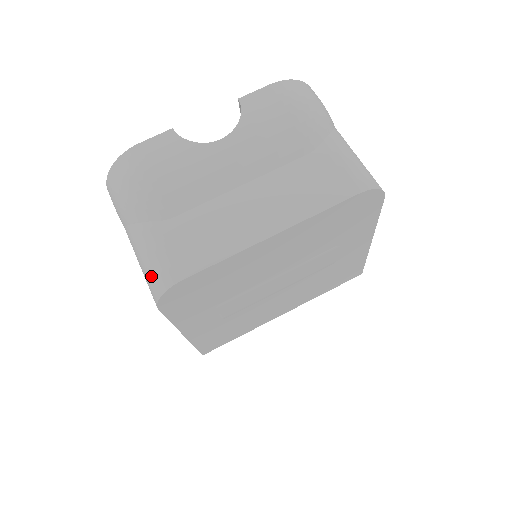
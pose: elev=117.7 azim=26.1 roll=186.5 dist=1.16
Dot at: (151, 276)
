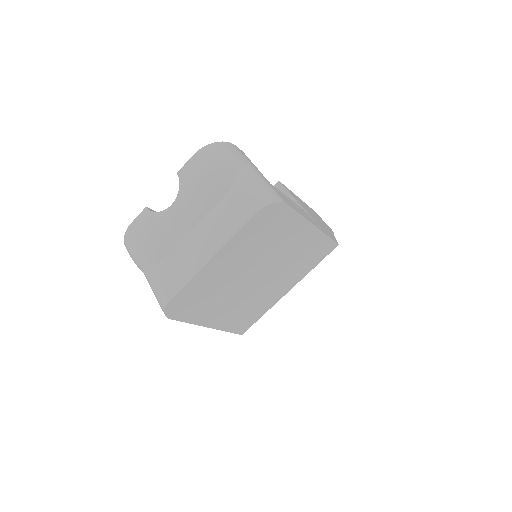
Dot at: (158, 301)
